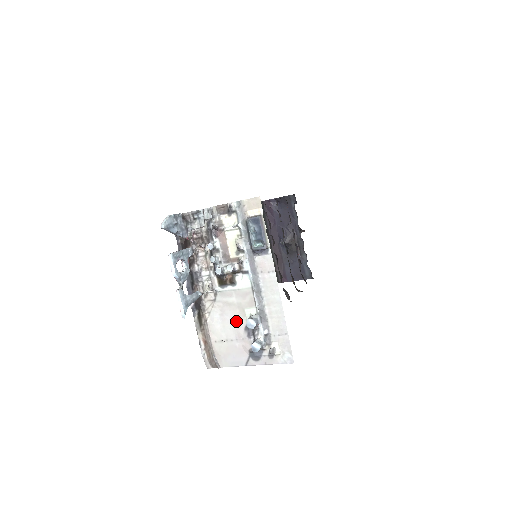
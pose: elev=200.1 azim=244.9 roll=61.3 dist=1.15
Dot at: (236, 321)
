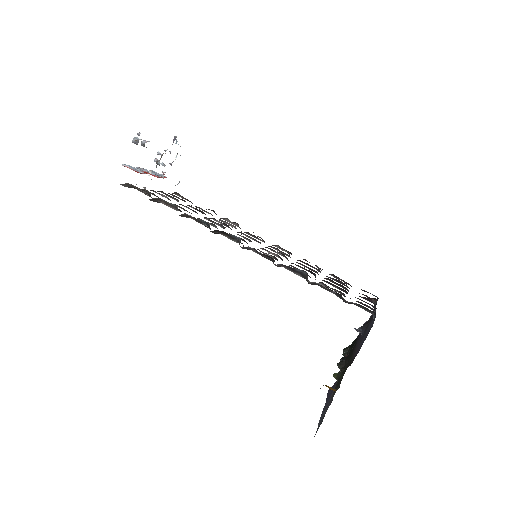
Dot at: occluded
